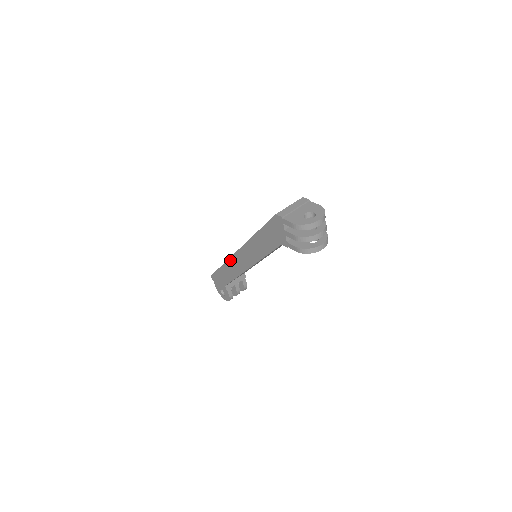
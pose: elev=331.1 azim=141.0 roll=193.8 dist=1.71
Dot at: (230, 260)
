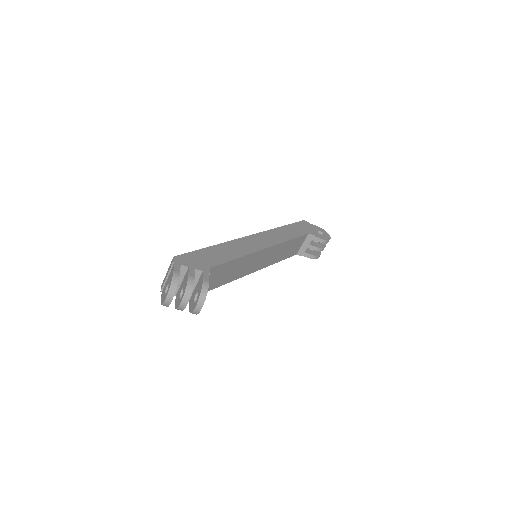
Dot at: occluded
